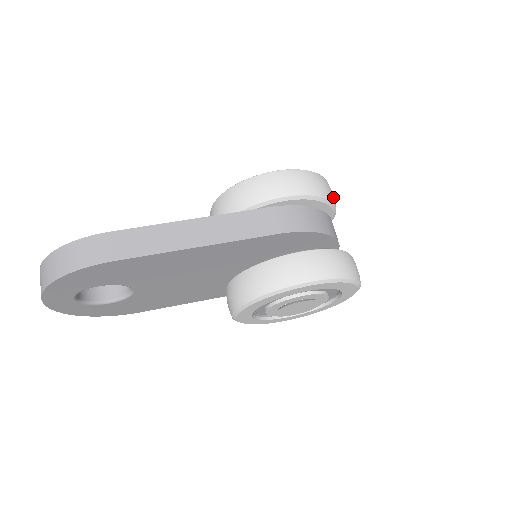
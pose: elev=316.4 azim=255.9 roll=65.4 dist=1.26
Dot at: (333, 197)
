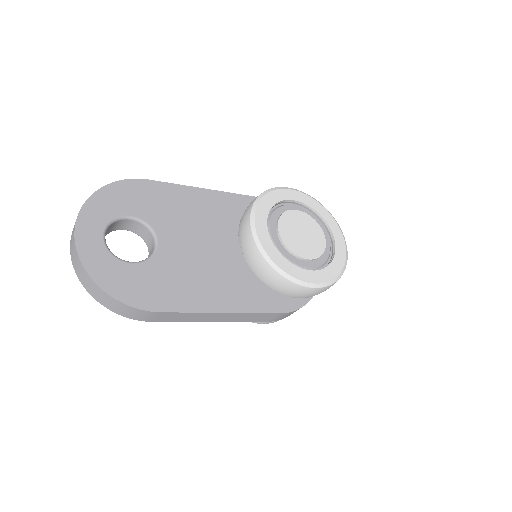
Dot at: occluded
